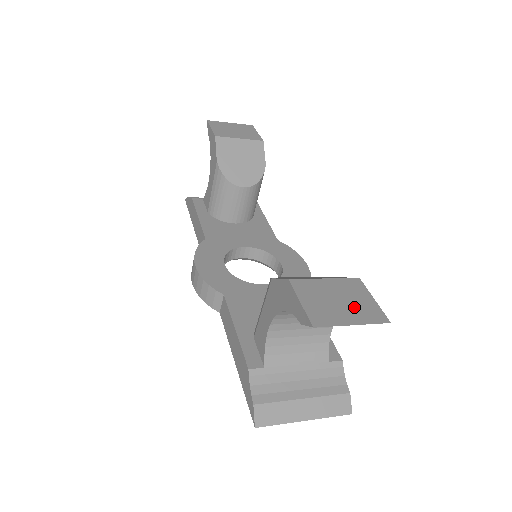
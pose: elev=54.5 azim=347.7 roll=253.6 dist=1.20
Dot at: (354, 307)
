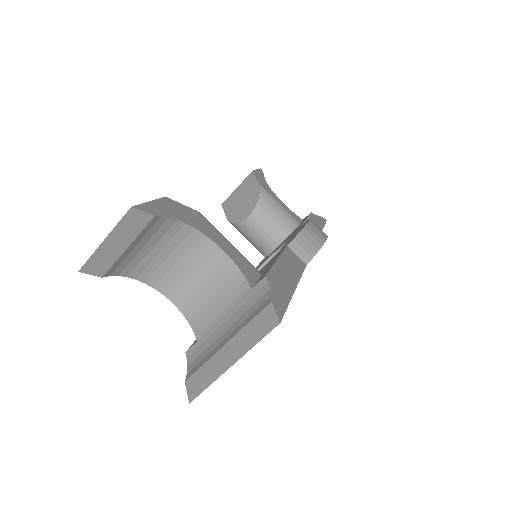
Dot at: occluded
